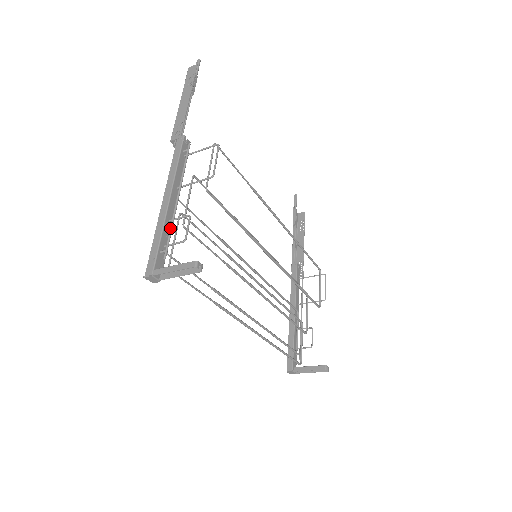
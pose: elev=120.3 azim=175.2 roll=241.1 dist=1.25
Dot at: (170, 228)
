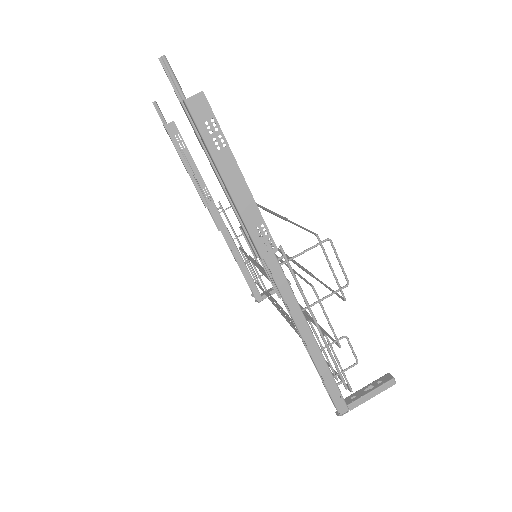
Dot at: (334, 360)
